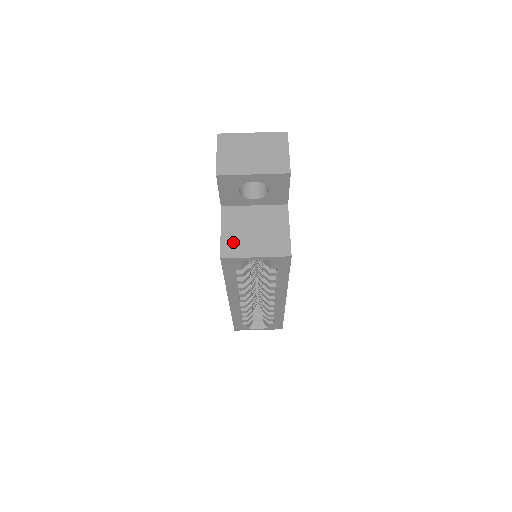
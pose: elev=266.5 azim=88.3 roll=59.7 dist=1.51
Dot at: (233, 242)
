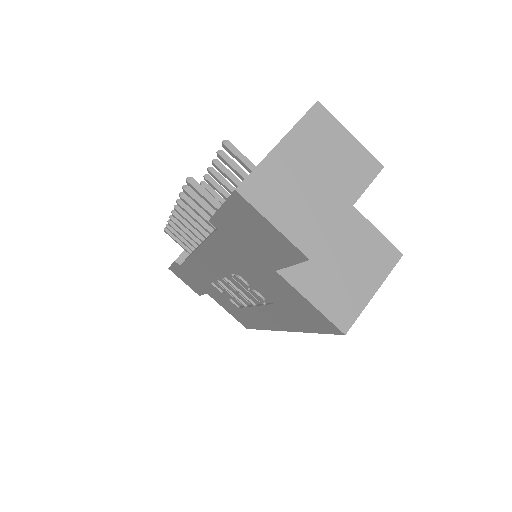
Dot at: (337, 302)
